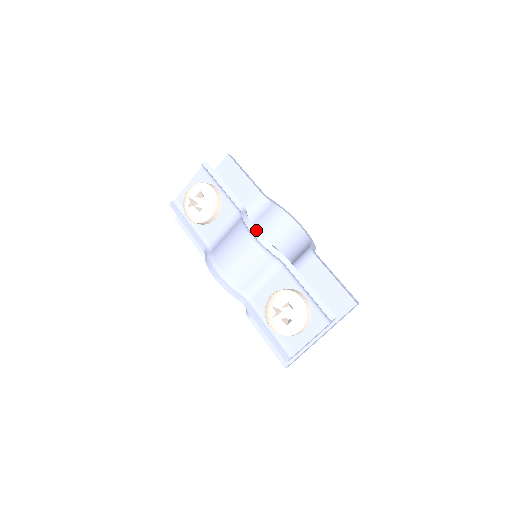
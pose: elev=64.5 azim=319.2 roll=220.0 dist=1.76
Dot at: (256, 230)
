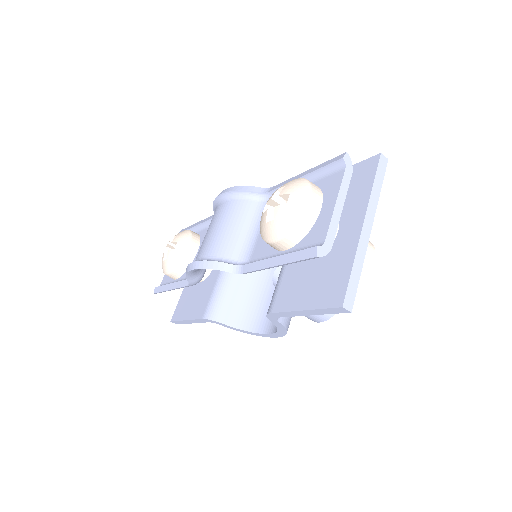
Dot at: (224, 190)
